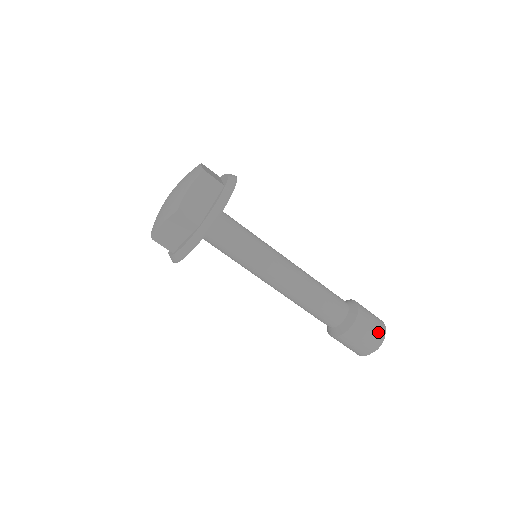
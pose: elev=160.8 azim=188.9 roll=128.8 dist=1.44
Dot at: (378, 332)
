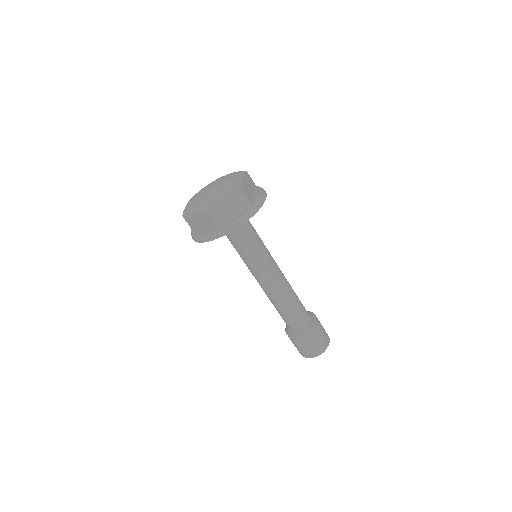
Dot at: (327, 334)
